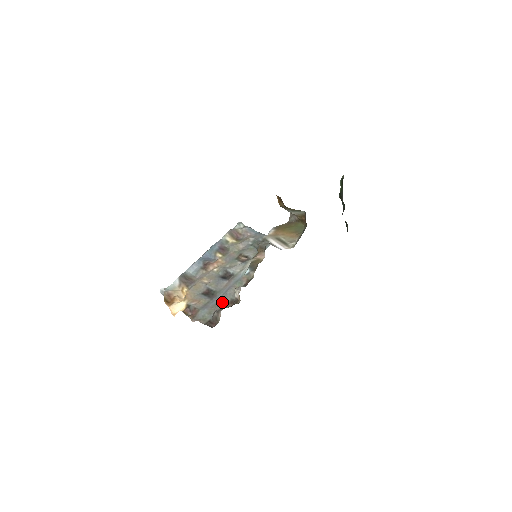
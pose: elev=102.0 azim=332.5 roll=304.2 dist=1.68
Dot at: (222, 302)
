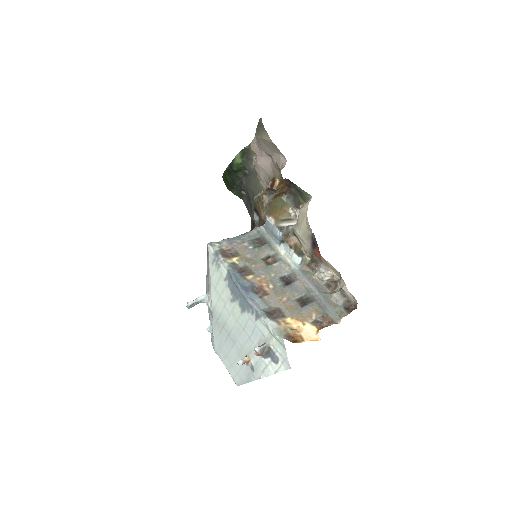
Dot at: (325, 293)
